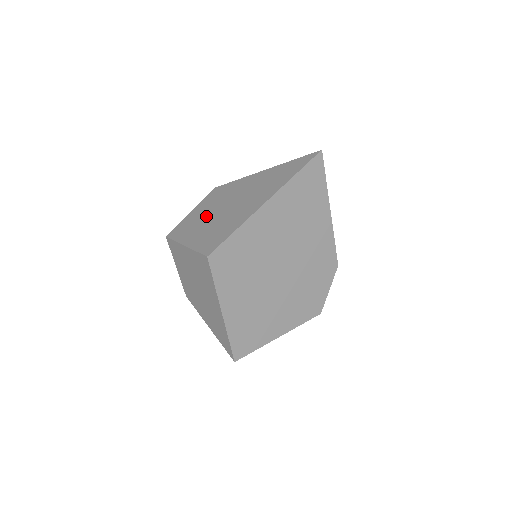
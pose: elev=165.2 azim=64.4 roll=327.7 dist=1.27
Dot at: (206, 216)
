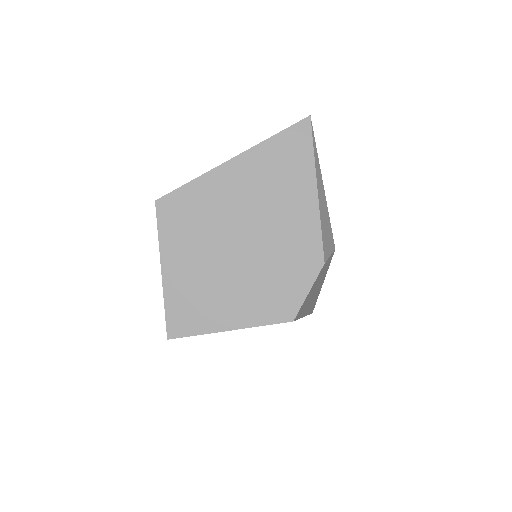
Dot at: occluded
